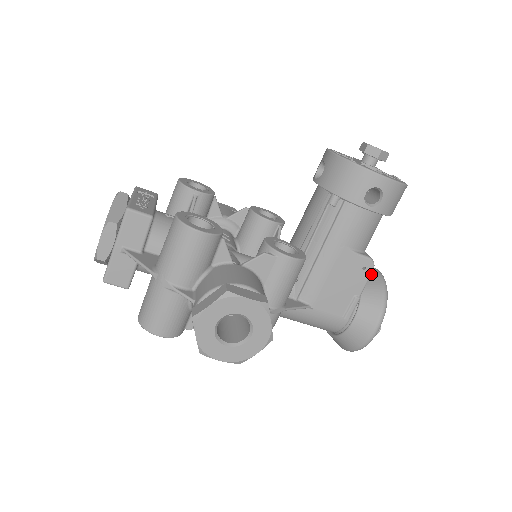
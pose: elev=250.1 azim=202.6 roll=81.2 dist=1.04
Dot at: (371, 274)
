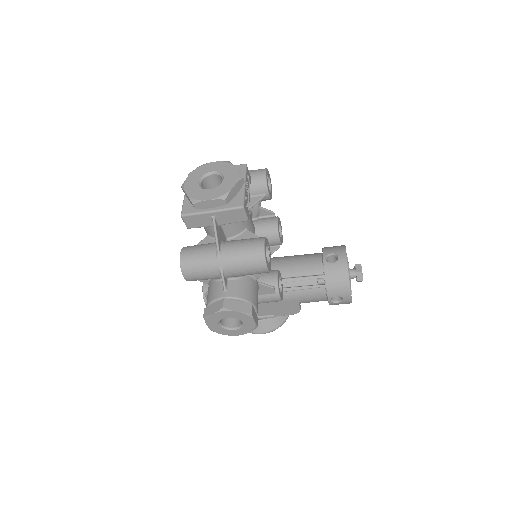
Dot at: occluded
